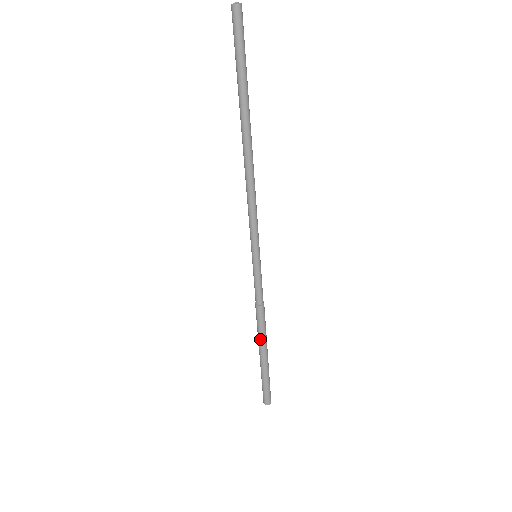
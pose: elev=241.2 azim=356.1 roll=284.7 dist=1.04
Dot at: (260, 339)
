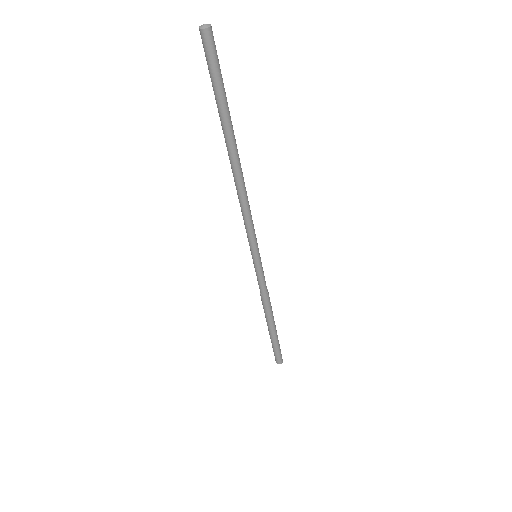
Dot at: (268, 319)
